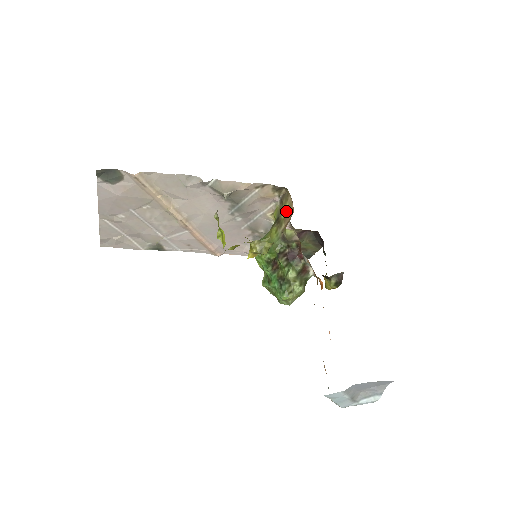
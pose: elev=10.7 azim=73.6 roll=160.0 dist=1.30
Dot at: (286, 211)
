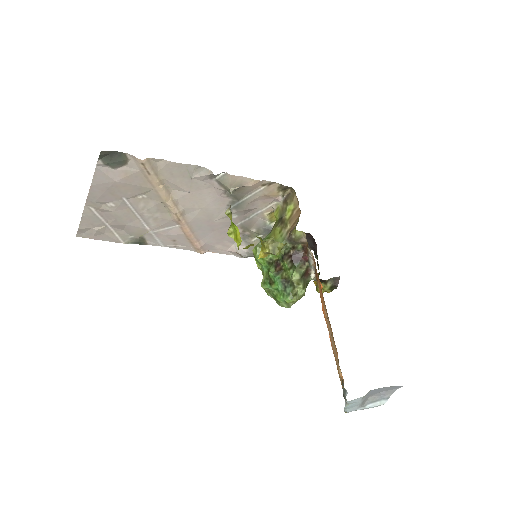
Dot at: (291, 211)
